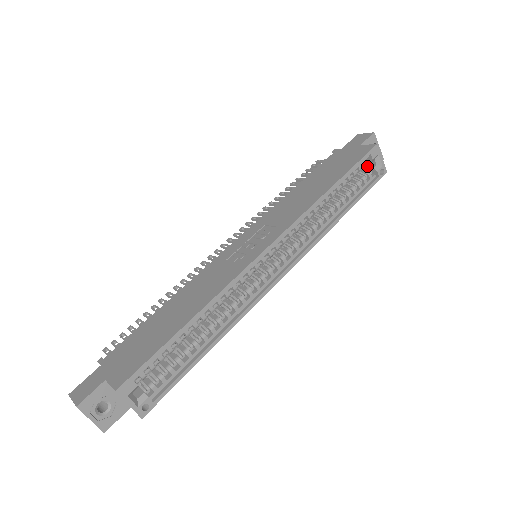
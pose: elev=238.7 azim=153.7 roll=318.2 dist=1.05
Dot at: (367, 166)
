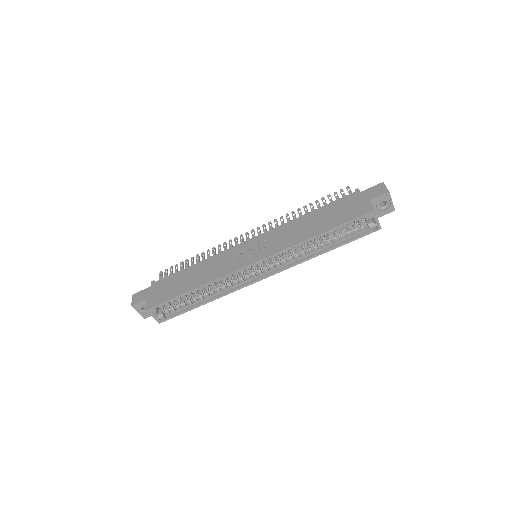
Dot at: occluded
